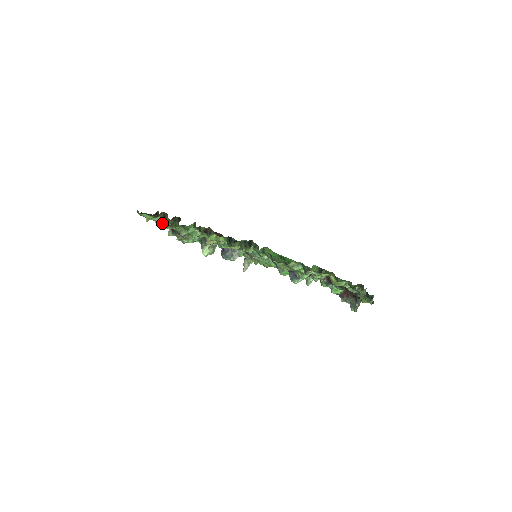
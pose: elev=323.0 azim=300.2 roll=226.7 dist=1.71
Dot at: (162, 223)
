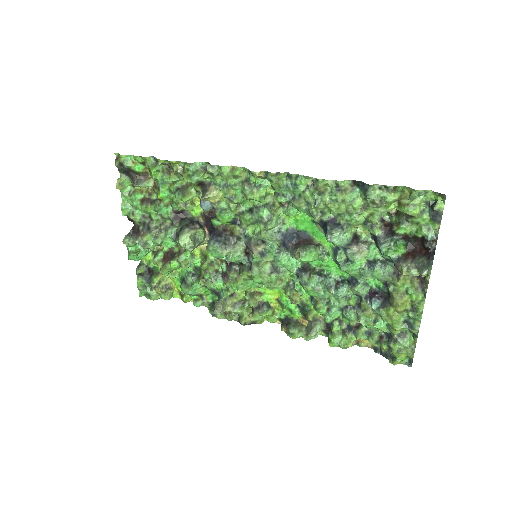
Dot at: (141, 184)
